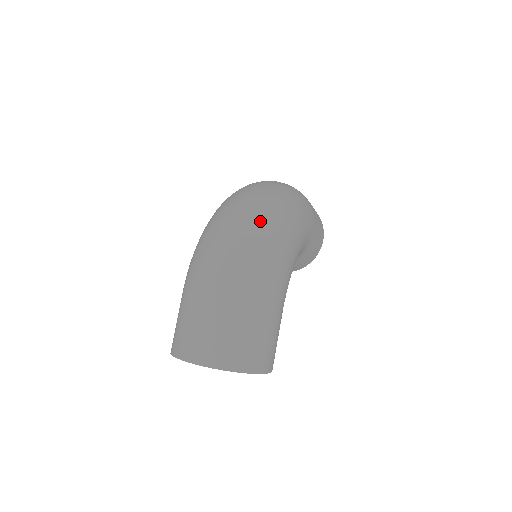
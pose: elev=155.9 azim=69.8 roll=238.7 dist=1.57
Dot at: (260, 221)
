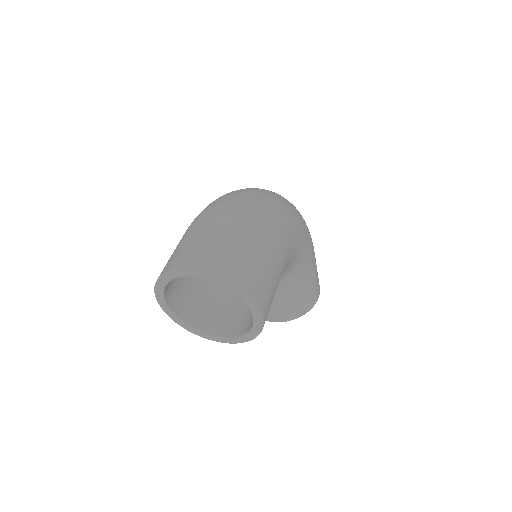
Dot at: (269, 192)
